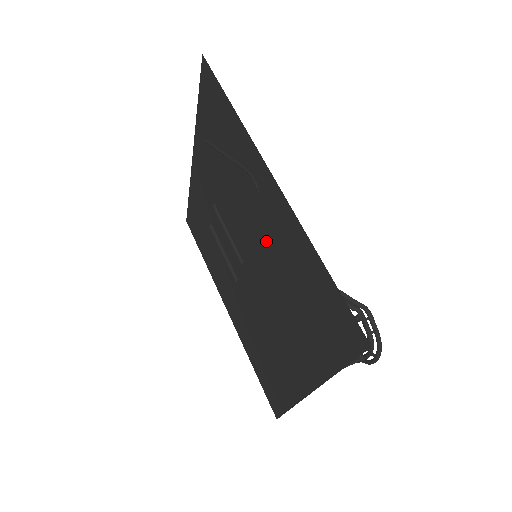
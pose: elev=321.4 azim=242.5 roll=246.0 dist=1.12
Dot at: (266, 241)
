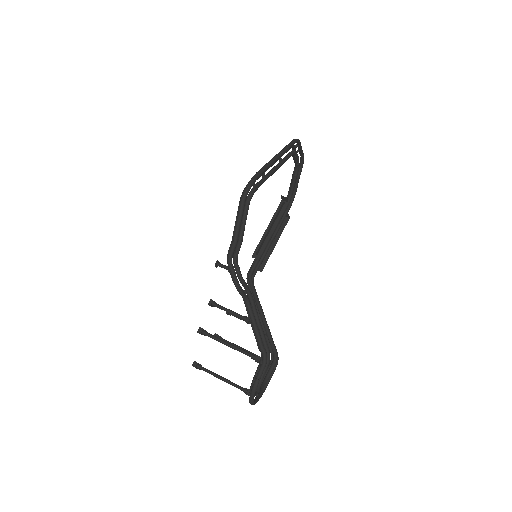
Dot at: occluded
